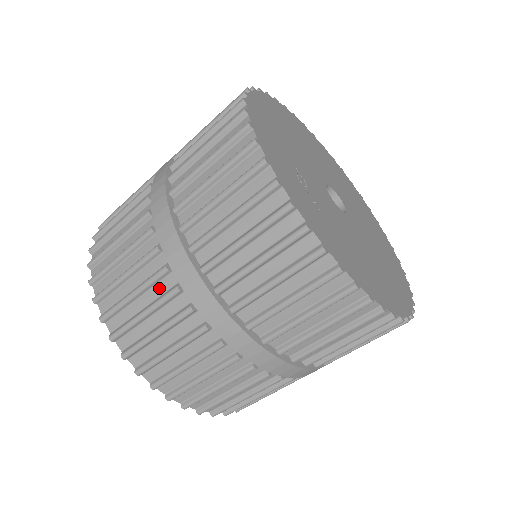
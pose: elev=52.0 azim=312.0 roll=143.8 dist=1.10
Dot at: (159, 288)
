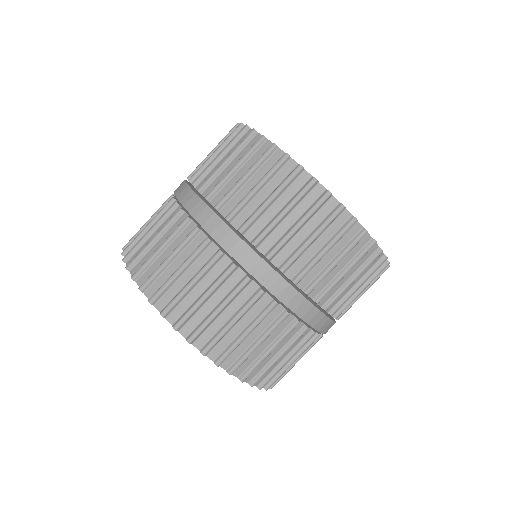
Dot at: (242, 296)
